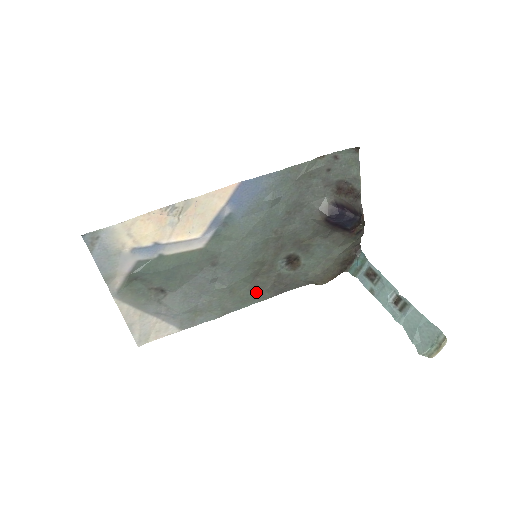
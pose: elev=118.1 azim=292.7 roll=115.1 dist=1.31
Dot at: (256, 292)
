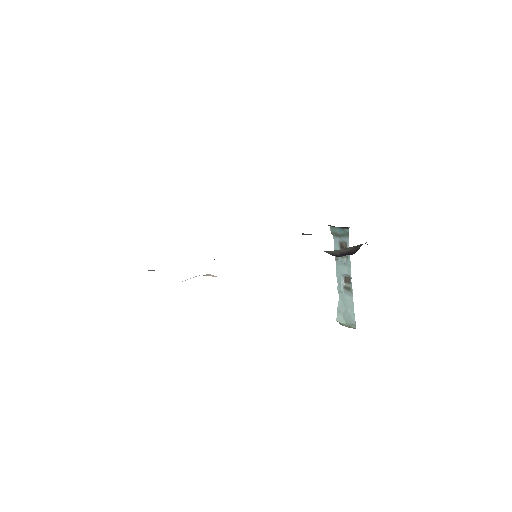
Dot at: occluded
